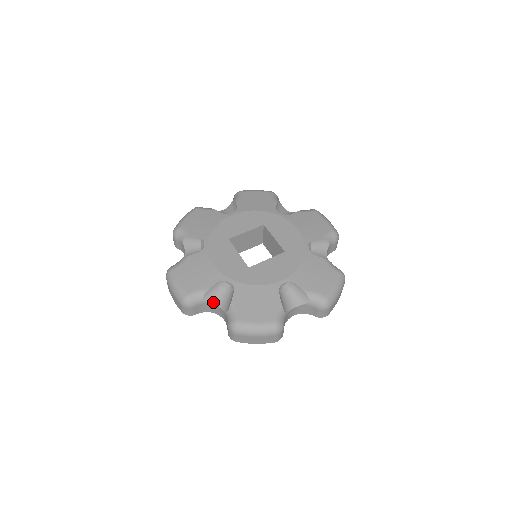
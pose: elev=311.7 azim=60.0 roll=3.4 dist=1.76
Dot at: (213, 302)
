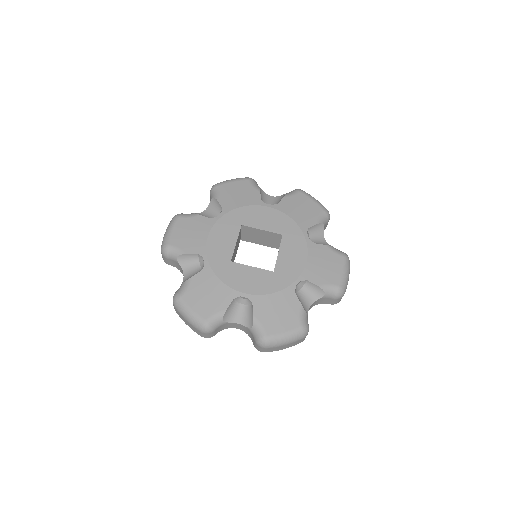
Dot at: (183, 266)
